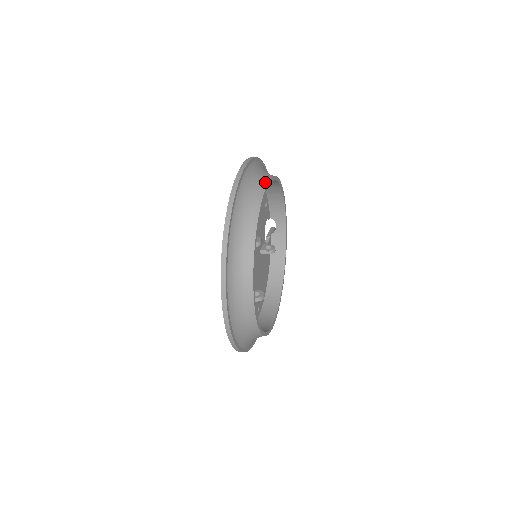
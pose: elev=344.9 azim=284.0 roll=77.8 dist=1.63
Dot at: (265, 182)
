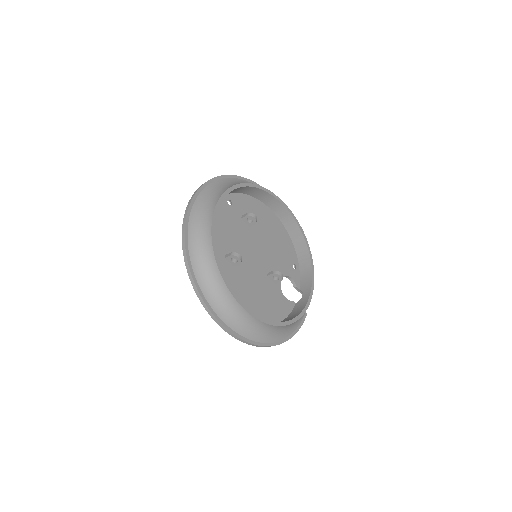
Dot at: (279, 199)
